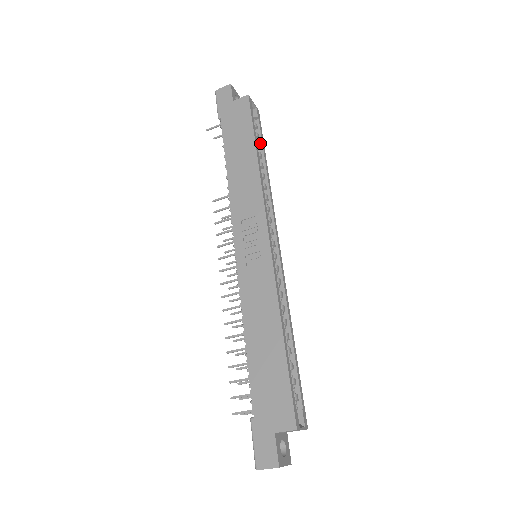
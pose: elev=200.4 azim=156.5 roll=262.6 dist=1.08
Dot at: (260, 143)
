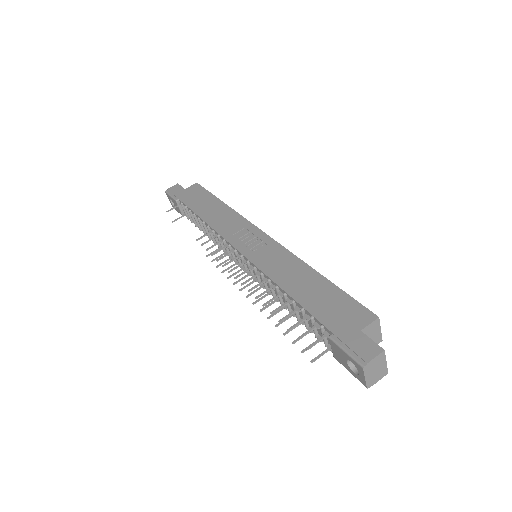
Dot at: occluded
